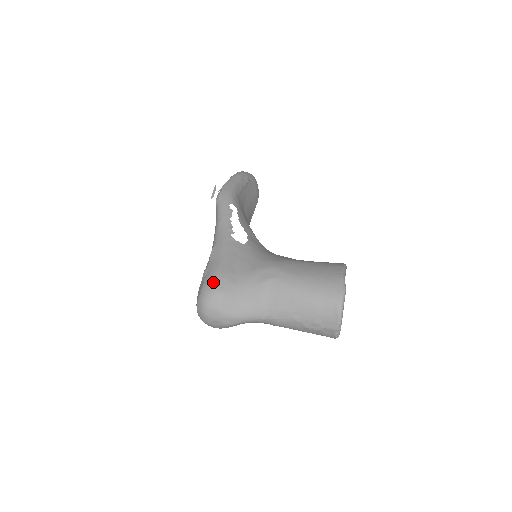
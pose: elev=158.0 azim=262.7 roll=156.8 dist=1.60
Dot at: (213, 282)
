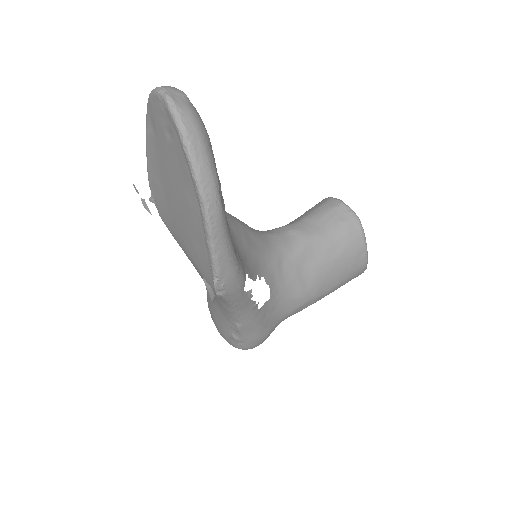
Dot at: (256, 346)
